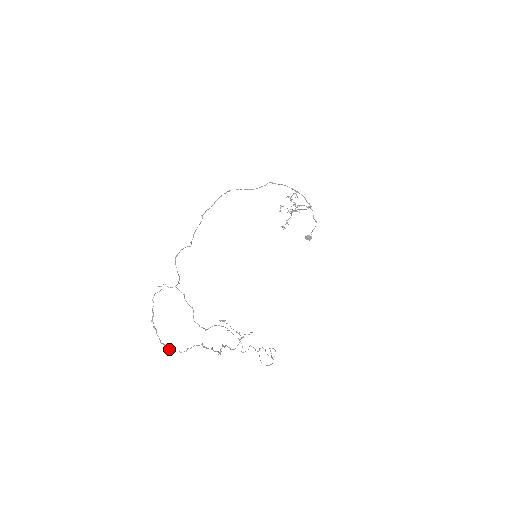
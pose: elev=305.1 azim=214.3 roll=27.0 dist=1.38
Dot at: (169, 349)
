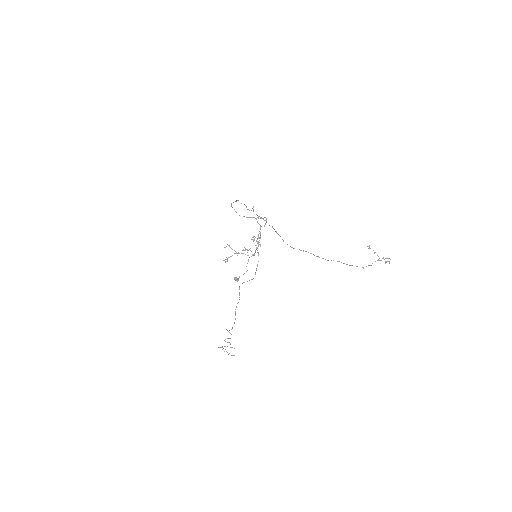
Dot at: (313, 254)
